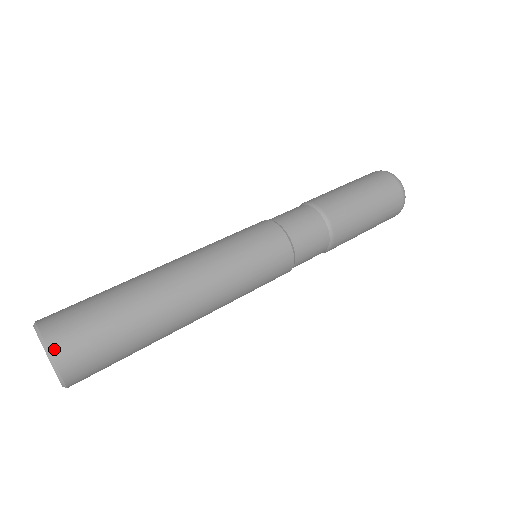
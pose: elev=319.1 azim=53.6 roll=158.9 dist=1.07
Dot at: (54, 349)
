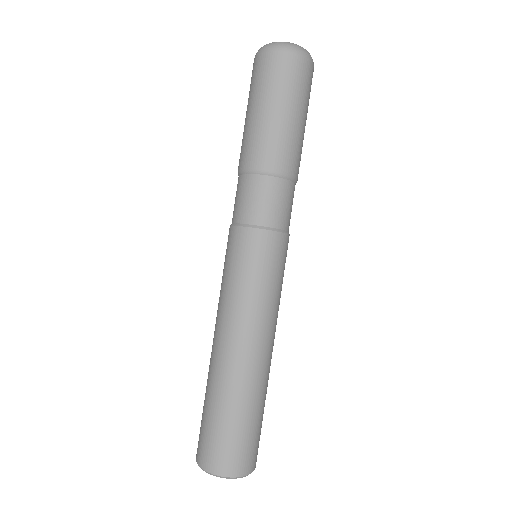
Dot at: (235, 474)
